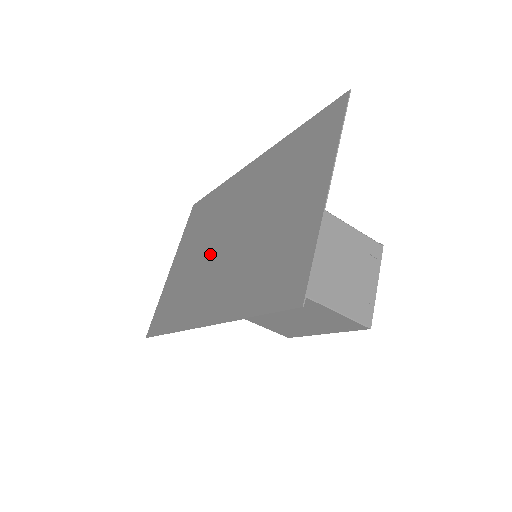
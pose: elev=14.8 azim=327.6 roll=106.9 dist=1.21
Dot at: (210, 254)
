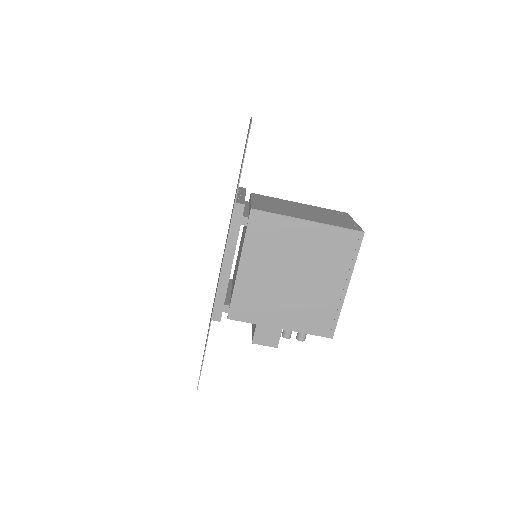
Dot at: occluded
